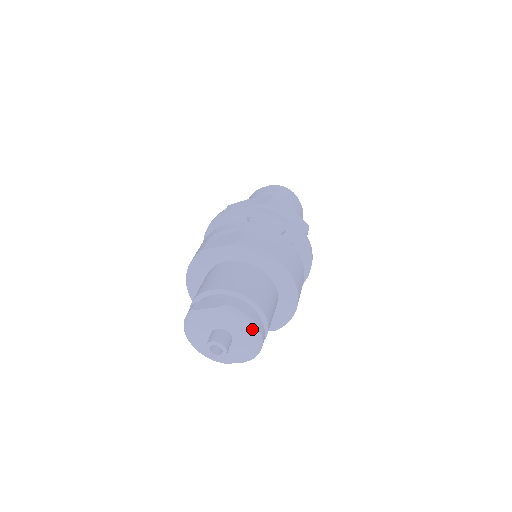
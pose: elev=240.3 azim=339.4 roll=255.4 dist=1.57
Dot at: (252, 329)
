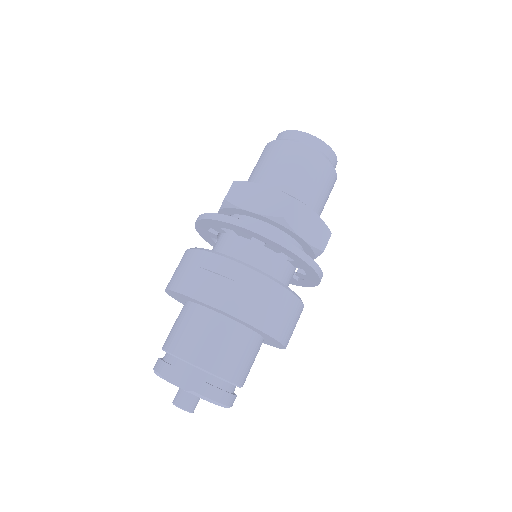
Dot at: (221, 406)
